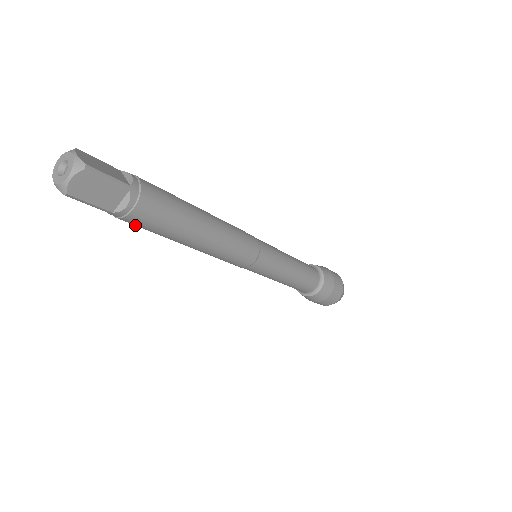
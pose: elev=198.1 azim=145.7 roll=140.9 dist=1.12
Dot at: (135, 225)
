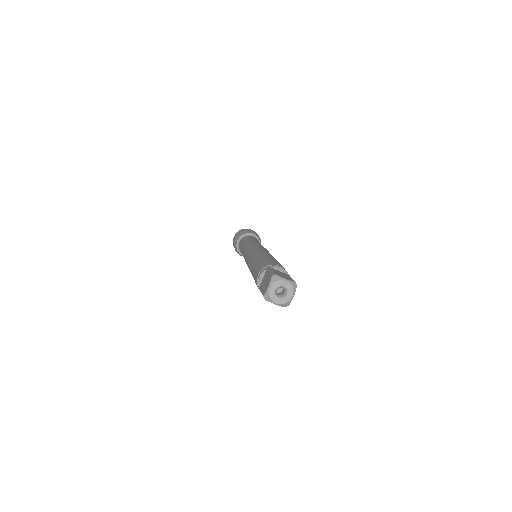
Dot at: occluded
